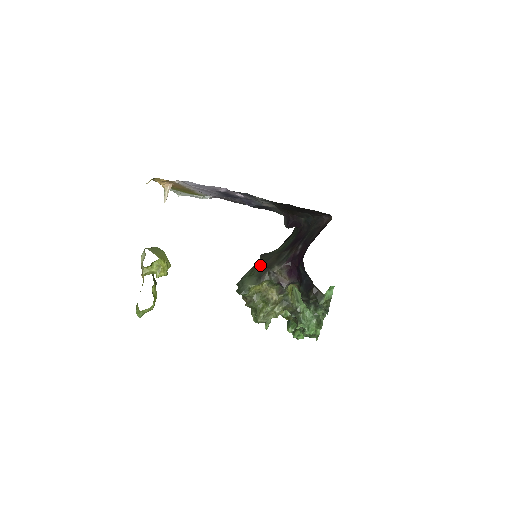
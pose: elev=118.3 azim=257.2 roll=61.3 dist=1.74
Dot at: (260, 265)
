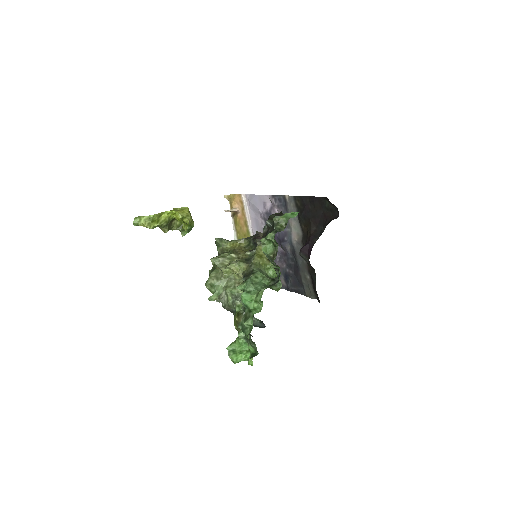
Dot at: occluded
